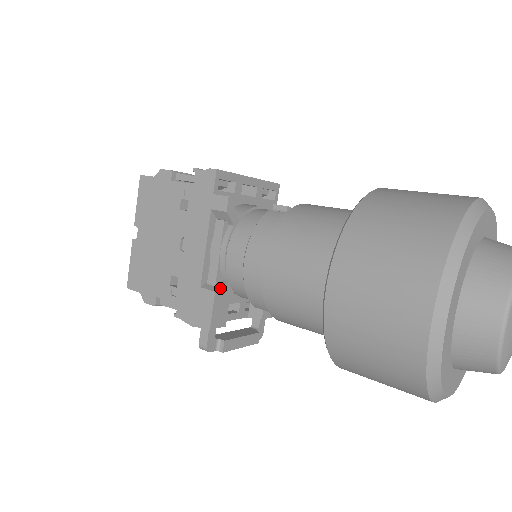
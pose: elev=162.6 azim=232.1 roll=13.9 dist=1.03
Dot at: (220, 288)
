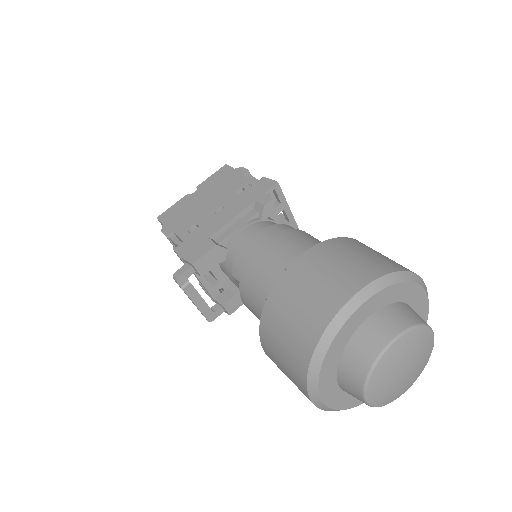
Dot at: (221, 246)
